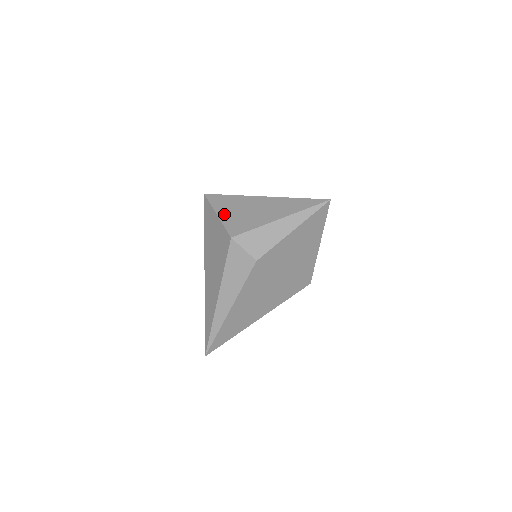
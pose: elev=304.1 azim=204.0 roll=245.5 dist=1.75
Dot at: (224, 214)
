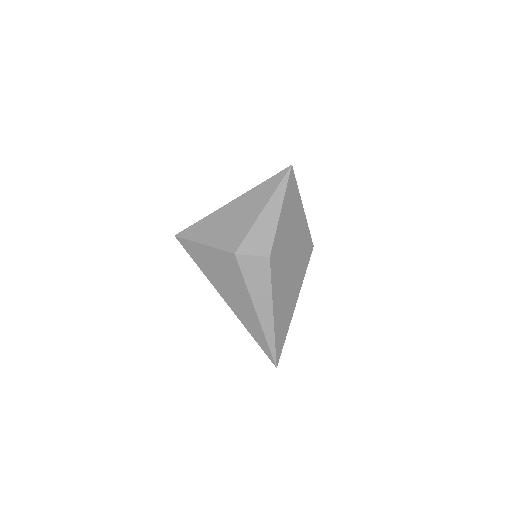
Dot at: (209, 239)
